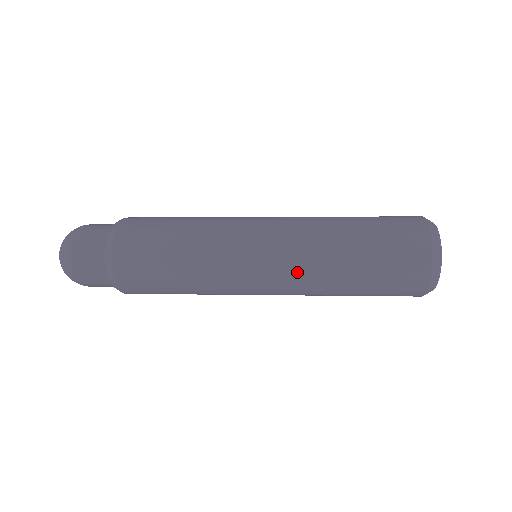
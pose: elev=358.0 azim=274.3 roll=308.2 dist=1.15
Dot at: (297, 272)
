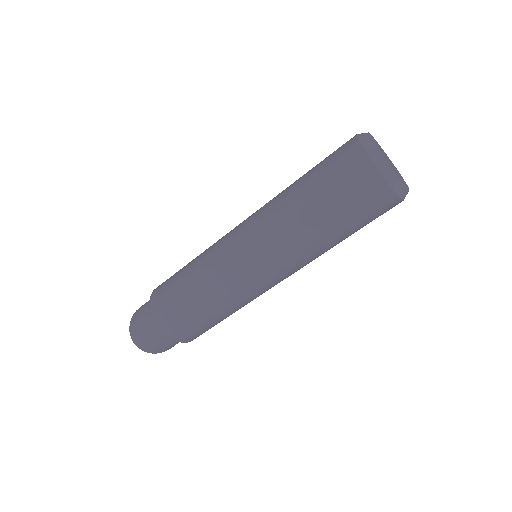
Dot at: (274, 244)
